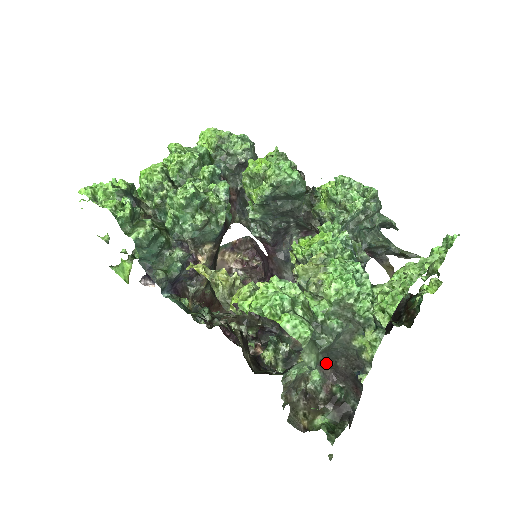
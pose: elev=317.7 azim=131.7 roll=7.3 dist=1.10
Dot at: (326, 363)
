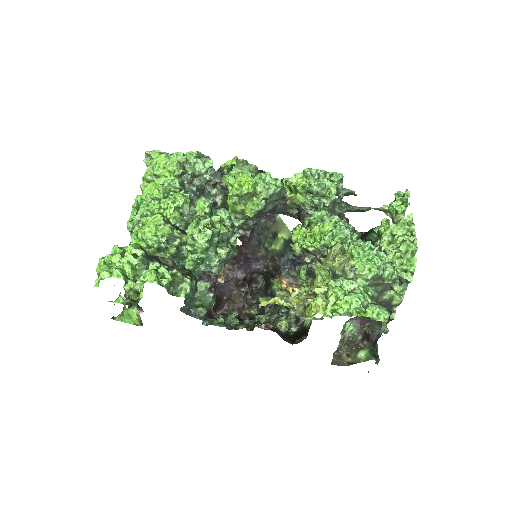
Dot at: occluded
